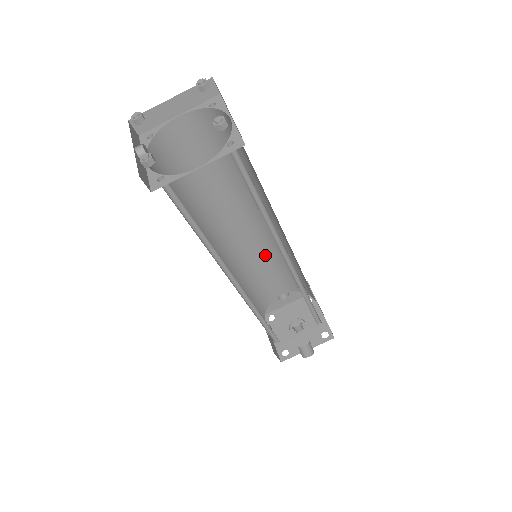
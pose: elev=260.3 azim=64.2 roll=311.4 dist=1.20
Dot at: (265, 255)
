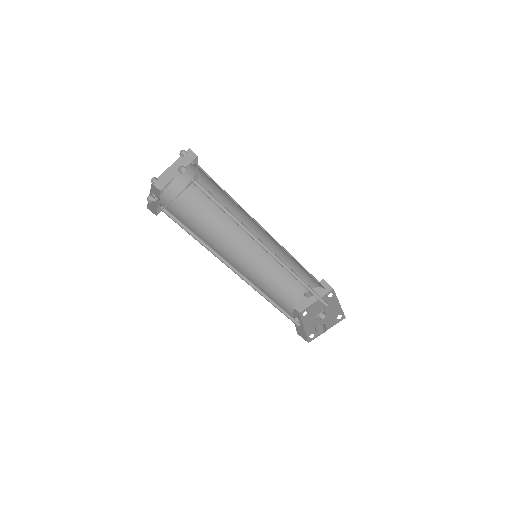
Dot at: occluded
